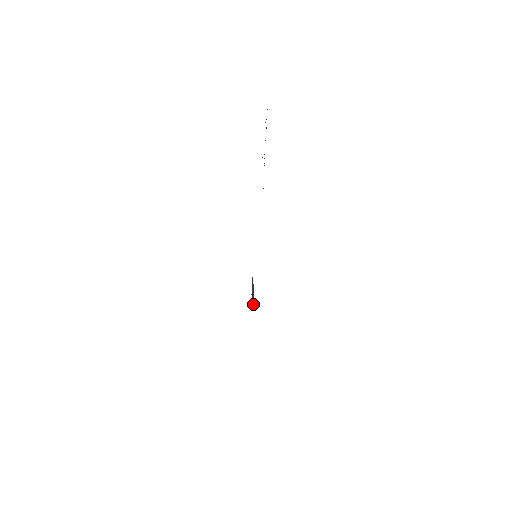
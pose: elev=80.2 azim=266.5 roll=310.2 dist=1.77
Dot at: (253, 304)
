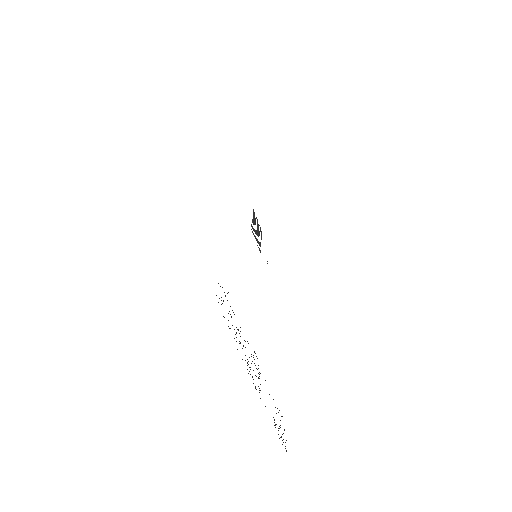
Dot at: occluded
